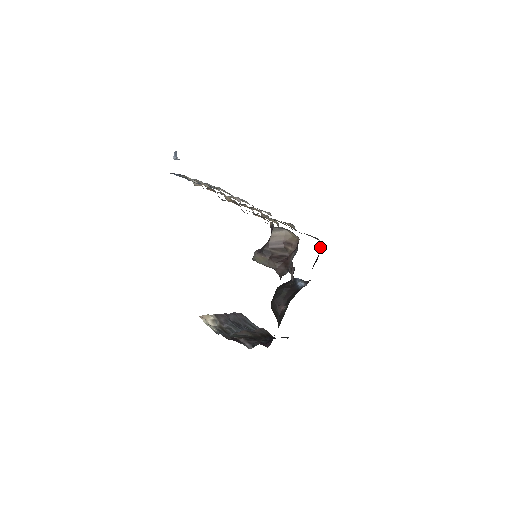
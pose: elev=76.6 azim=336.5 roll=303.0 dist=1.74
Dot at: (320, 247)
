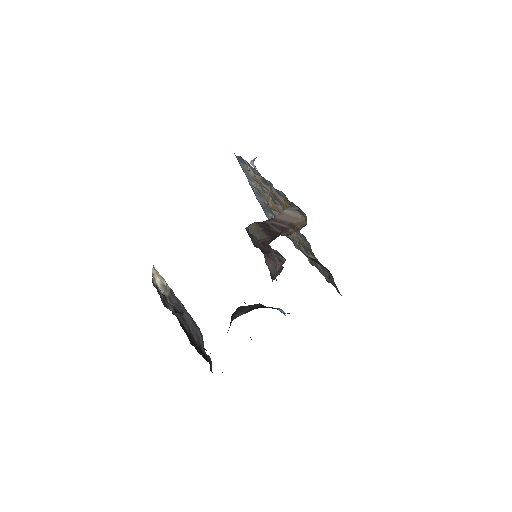
Dot at: occluded
